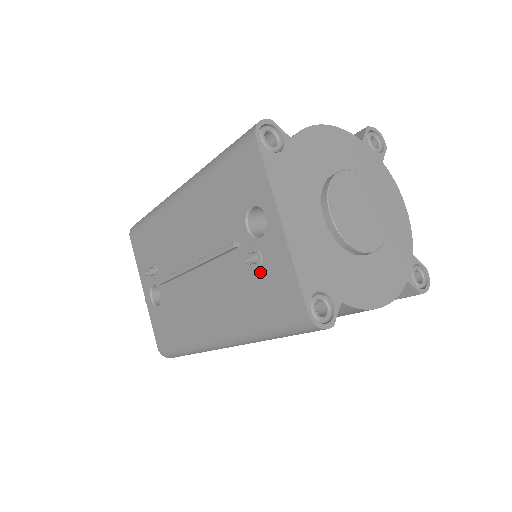
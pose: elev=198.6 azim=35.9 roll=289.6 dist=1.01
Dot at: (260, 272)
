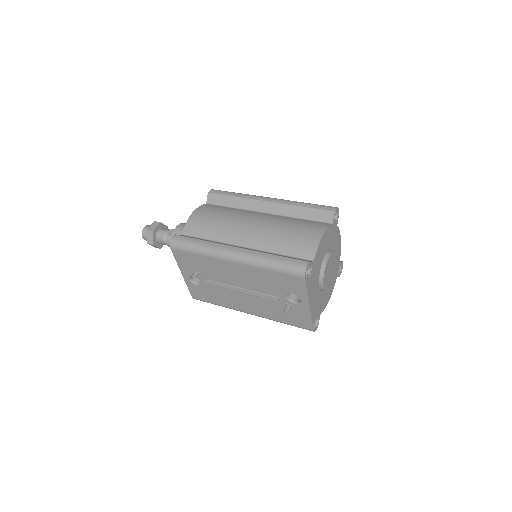
Dot at: (290, 311)
